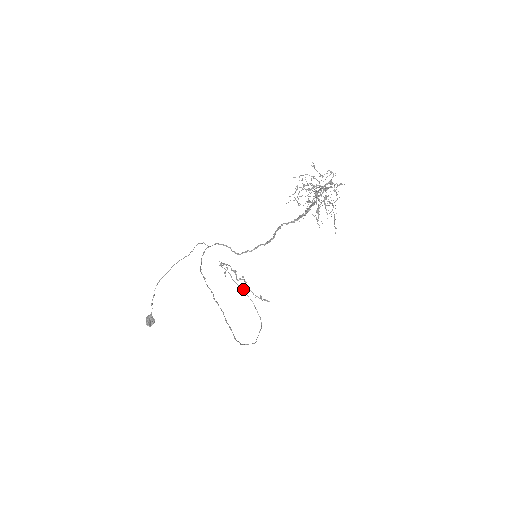
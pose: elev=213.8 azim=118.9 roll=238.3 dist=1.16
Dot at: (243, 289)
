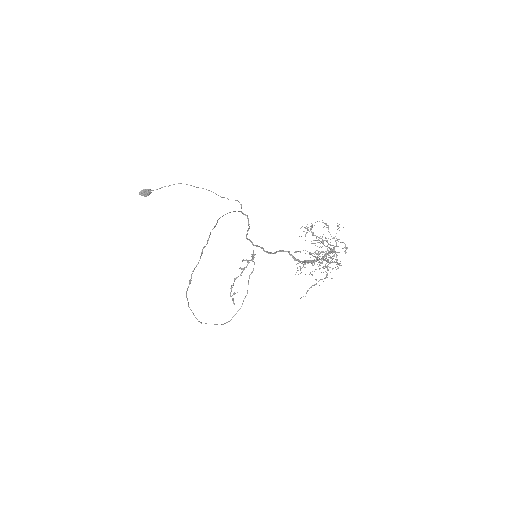
Dot at: occluded
